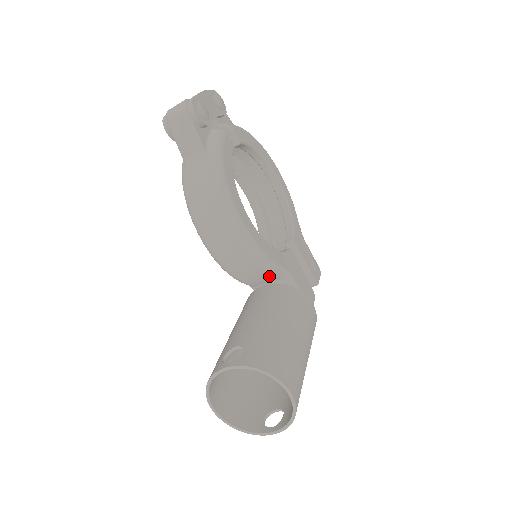
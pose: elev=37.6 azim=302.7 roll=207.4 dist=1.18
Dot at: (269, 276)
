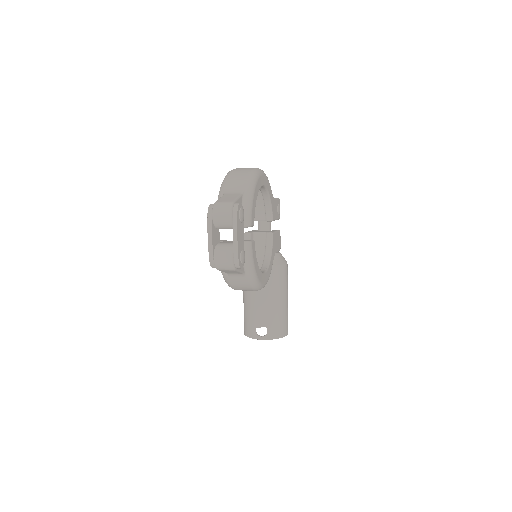
Dot at: occluded
